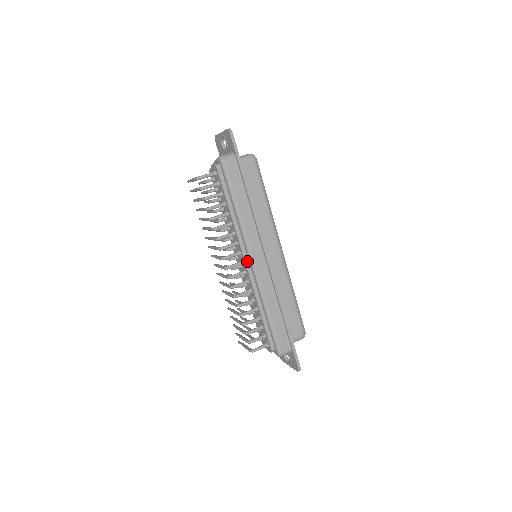
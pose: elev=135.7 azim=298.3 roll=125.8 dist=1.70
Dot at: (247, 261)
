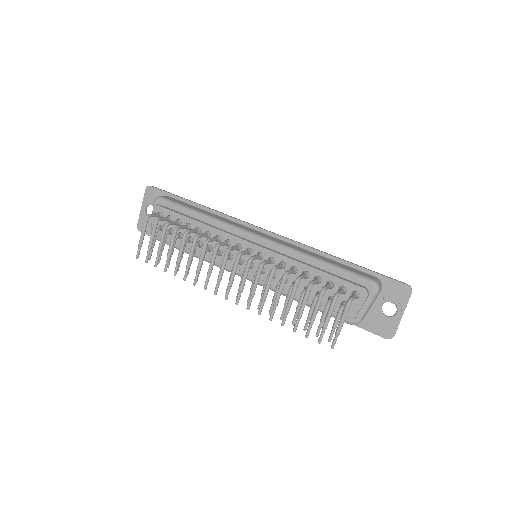
Dot at: (251, 242)
